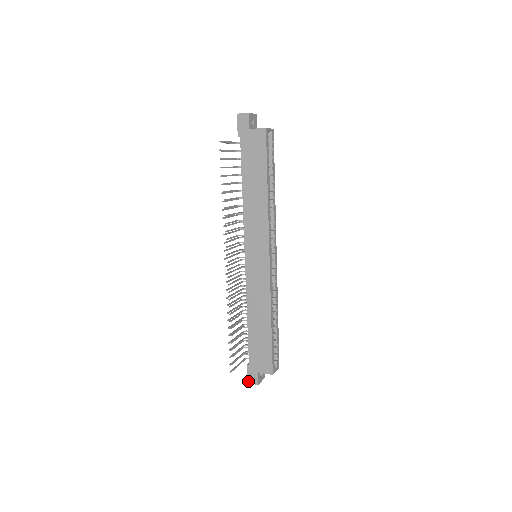
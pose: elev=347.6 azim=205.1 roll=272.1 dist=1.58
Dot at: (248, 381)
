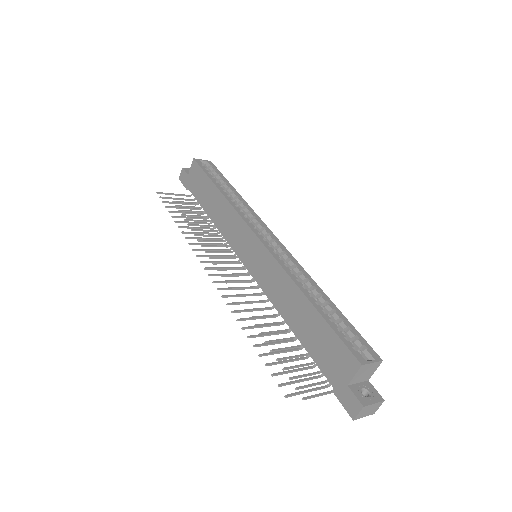
Dot at: (351, 416)
